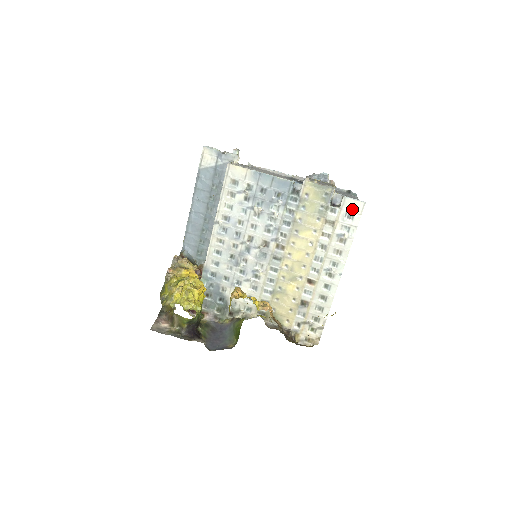
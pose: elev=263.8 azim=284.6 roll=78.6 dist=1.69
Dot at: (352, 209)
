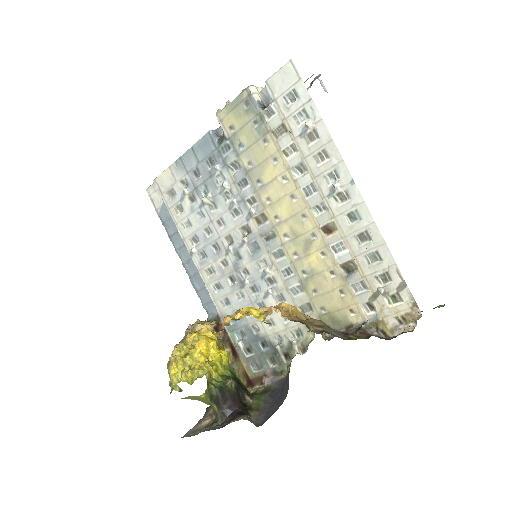
Dot at: (285, 85)
